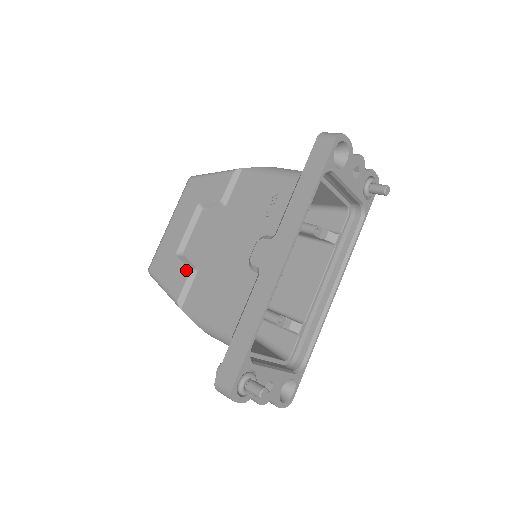
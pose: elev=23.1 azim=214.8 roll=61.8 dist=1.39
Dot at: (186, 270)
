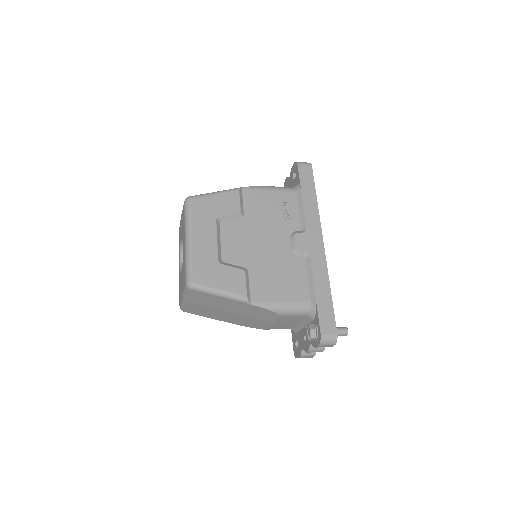
Dot at: (240, 271)
